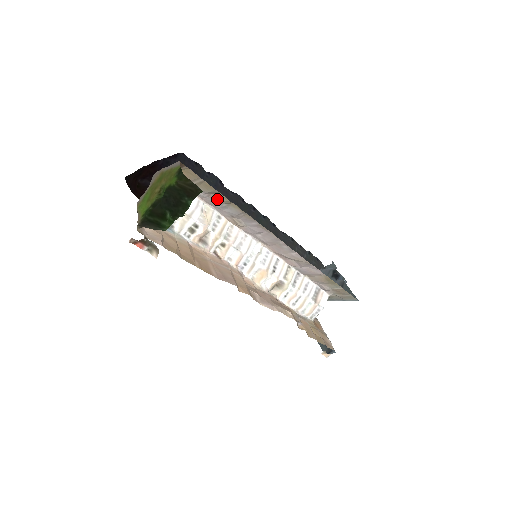
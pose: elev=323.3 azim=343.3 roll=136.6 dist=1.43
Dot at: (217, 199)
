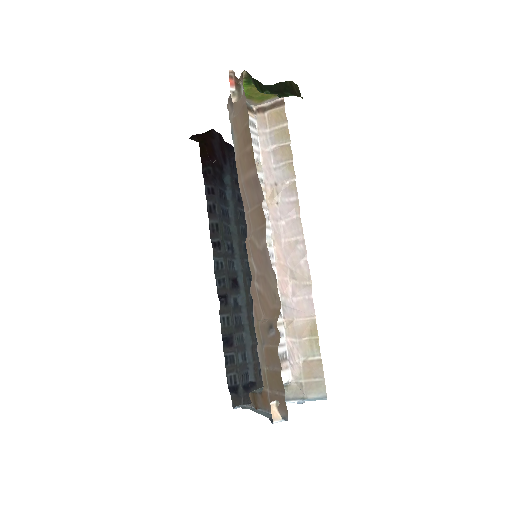
Dot at: (281, 154)
